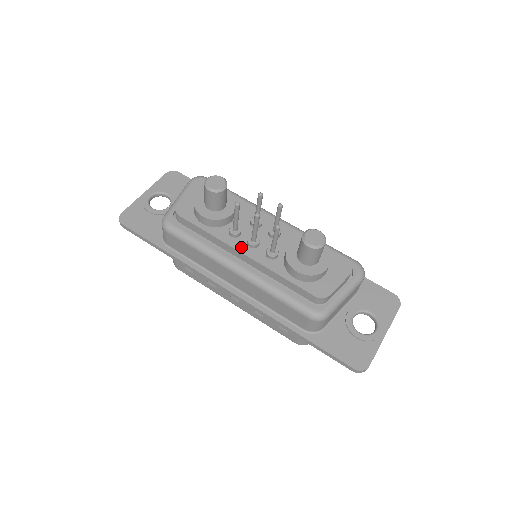
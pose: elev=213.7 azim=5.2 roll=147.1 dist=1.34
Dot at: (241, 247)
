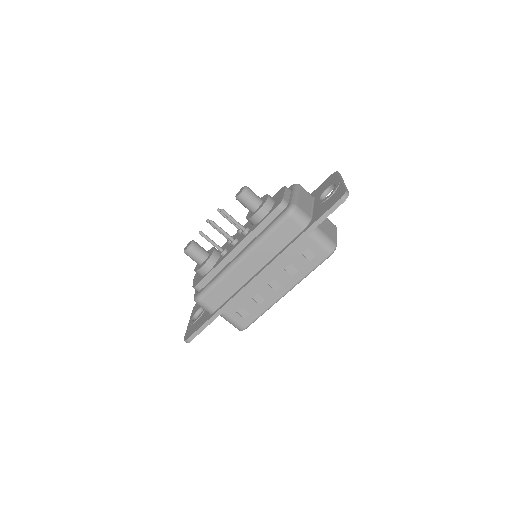
Dot at: (231, 250)
